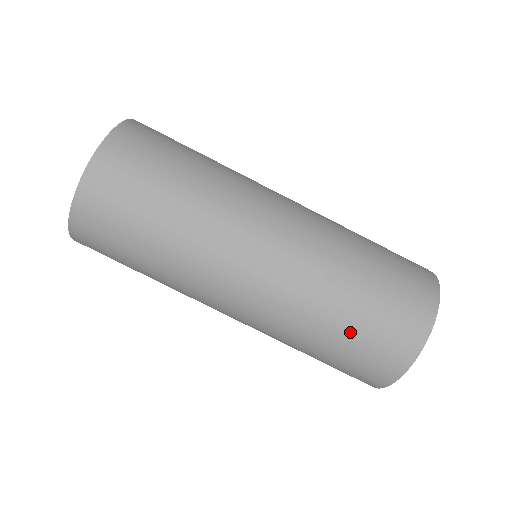
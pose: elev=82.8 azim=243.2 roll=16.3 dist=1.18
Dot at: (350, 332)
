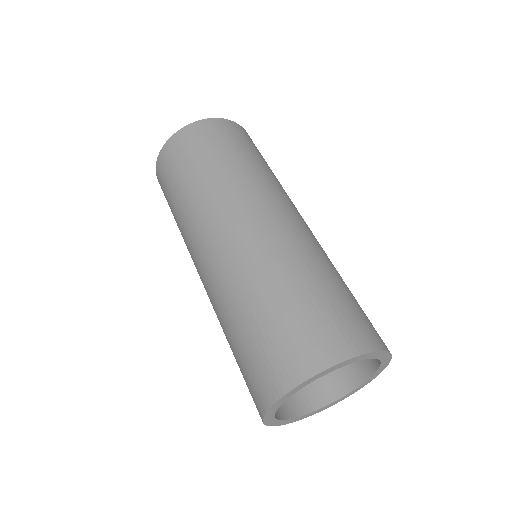
Dot at: (319, 293)
